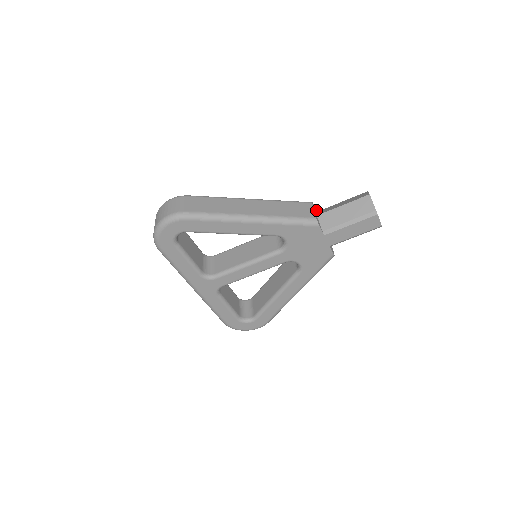
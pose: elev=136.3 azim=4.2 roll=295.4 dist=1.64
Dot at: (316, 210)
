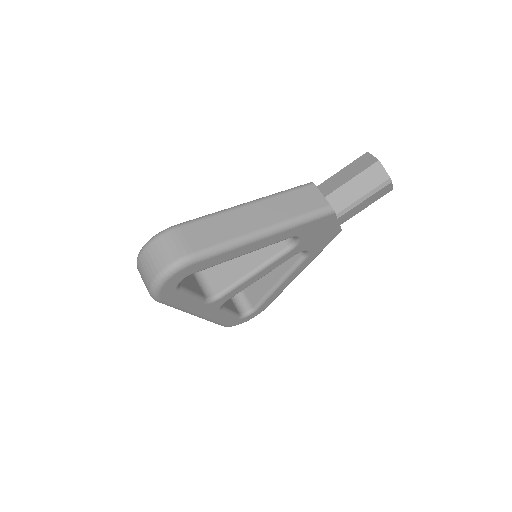
Dot at: occluded
